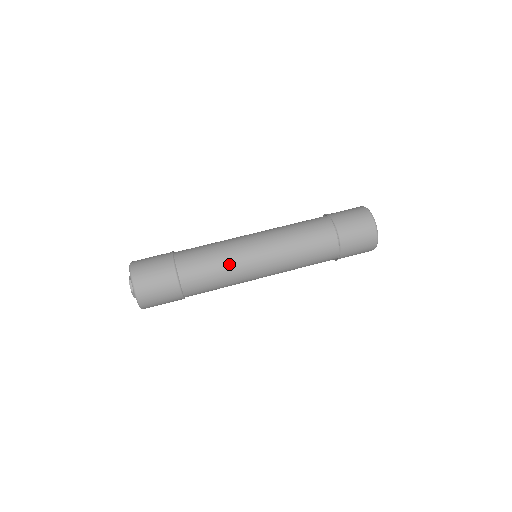
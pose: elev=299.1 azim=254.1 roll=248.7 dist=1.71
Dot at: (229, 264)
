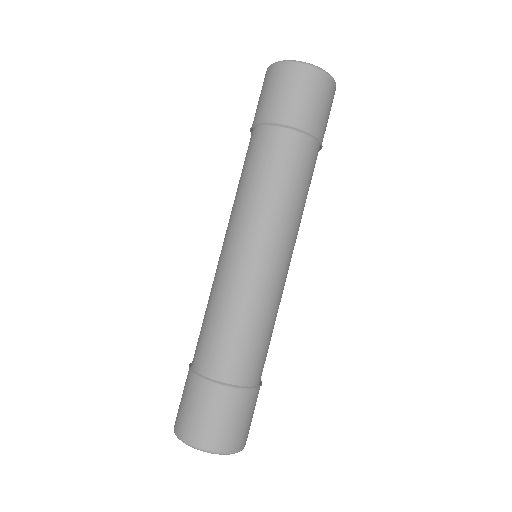
Dot at: (227, 299)
